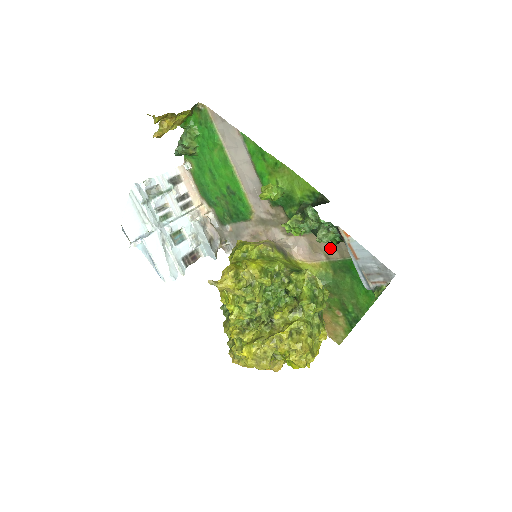
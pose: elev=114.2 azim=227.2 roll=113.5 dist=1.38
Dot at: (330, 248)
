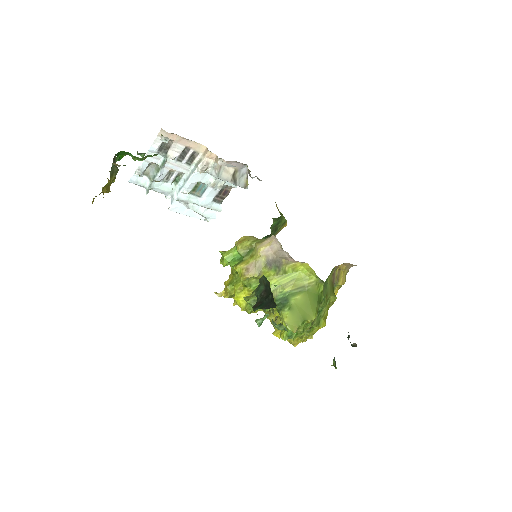
Dot at: occluded
